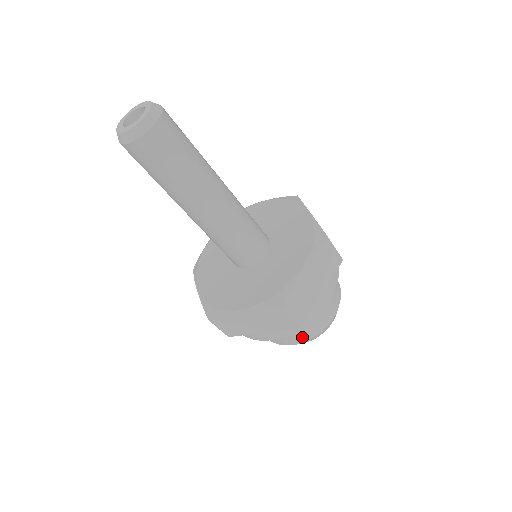
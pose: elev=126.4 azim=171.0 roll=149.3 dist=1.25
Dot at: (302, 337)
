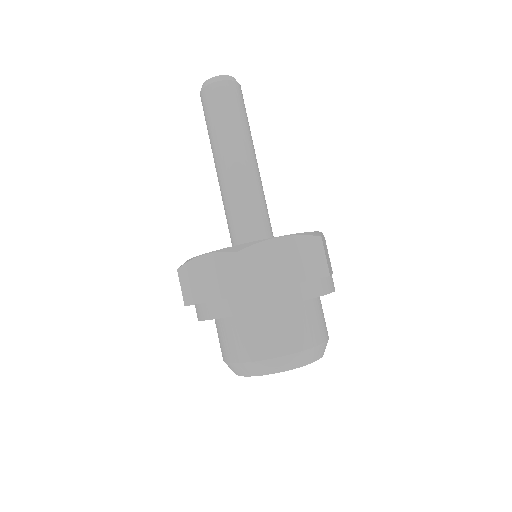
Dot at: (252, 351)
